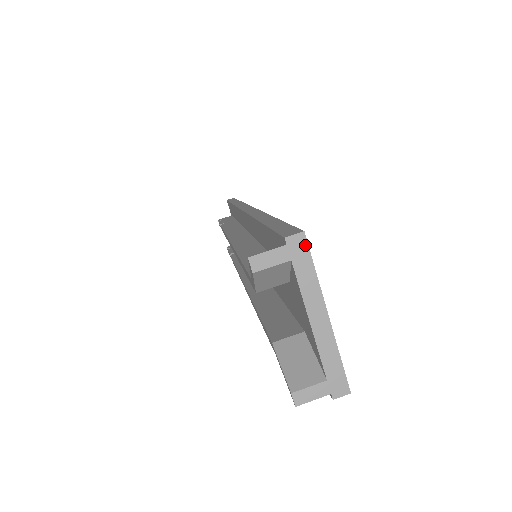
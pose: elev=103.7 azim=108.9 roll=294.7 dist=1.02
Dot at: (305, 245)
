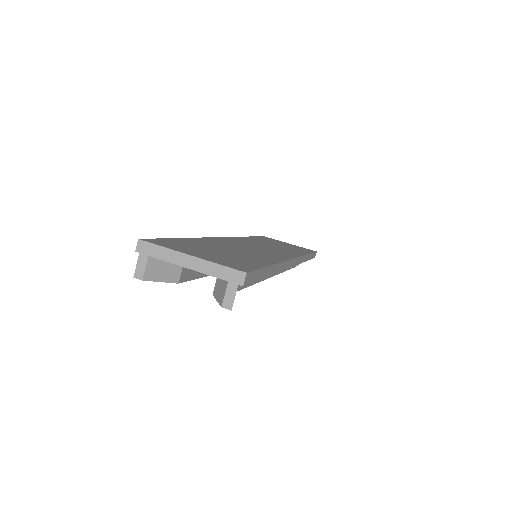
Dot at: (145, 243)
